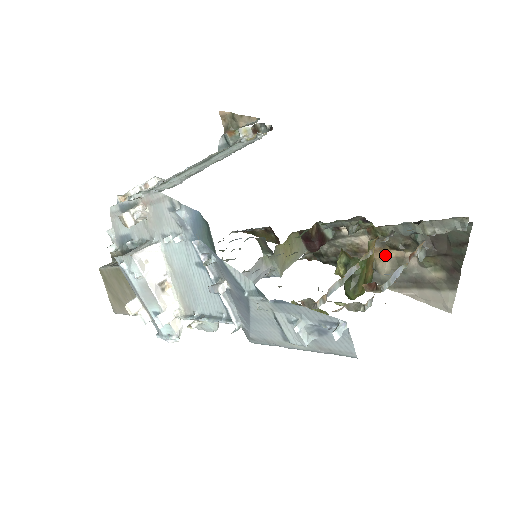
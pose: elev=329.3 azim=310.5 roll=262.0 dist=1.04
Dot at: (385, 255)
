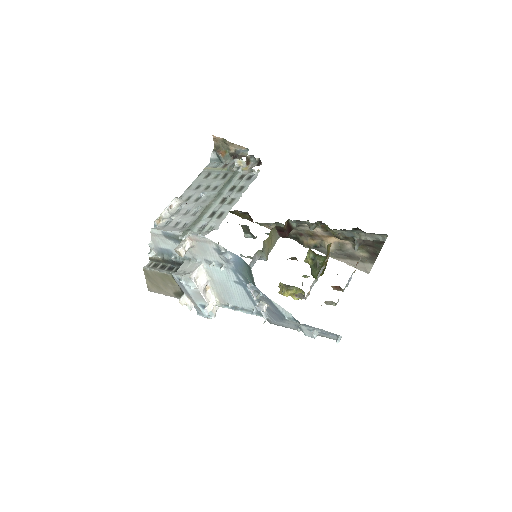
Dot at: (331, 240)
